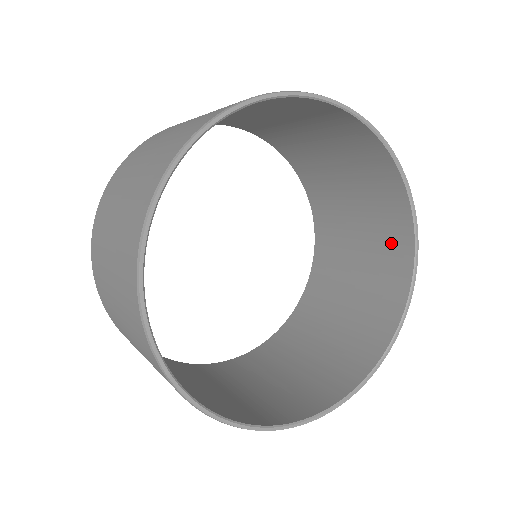
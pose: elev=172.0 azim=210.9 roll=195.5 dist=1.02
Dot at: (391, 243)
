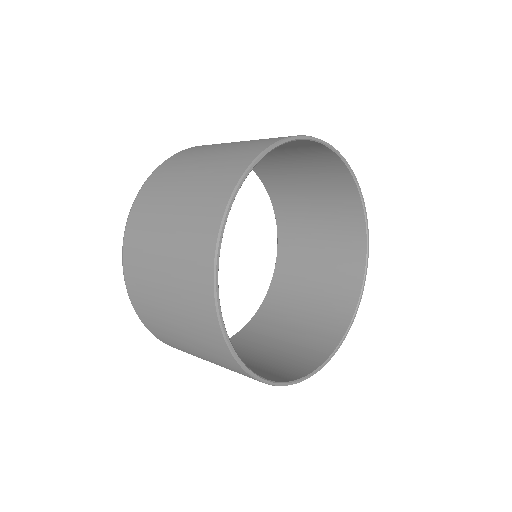
Dot at: (339, 299)
